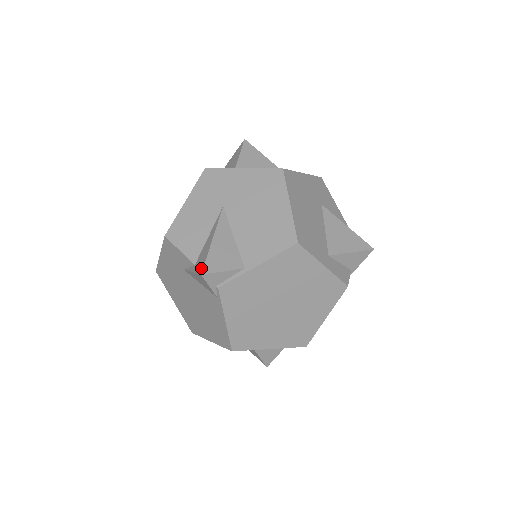
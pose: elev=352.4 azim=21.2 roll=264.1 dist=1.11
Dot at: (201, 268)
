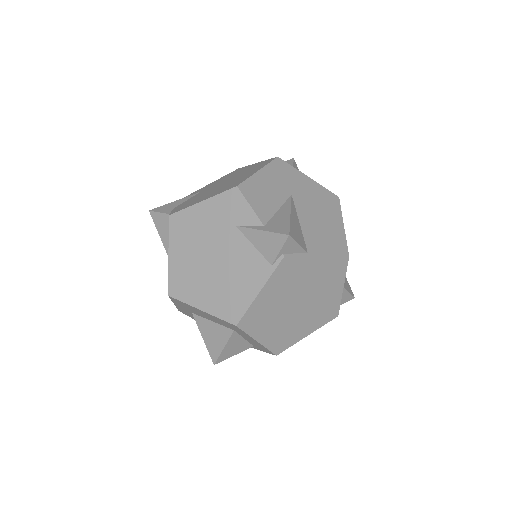
Dot at: (285, 230)
